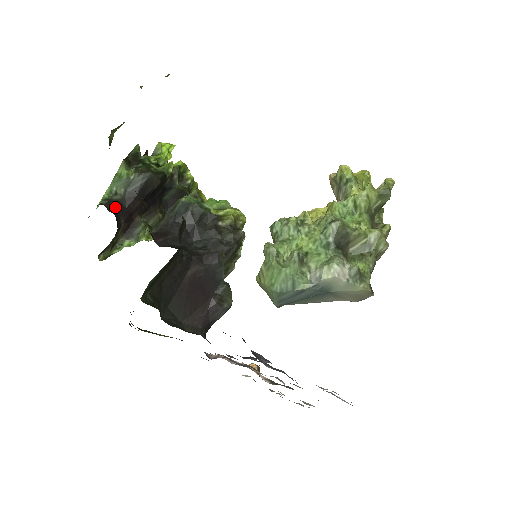
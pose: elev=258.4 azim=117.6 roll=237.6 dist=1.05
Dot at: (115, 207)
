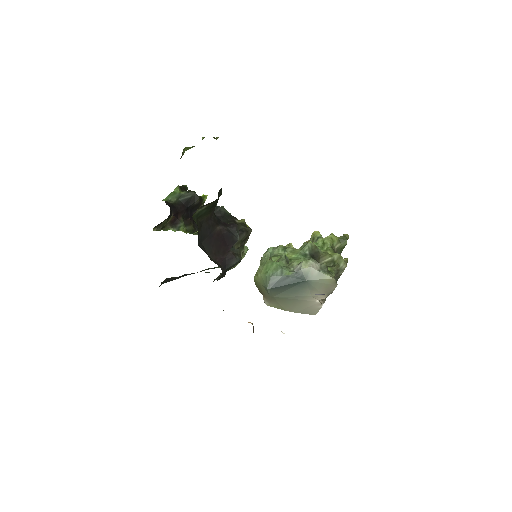
Dot at: (170, 205)
